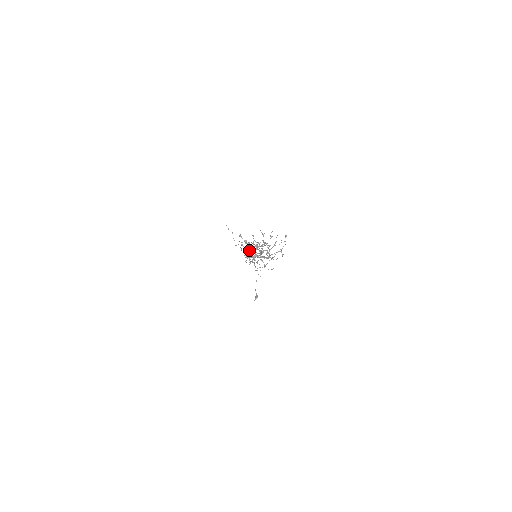
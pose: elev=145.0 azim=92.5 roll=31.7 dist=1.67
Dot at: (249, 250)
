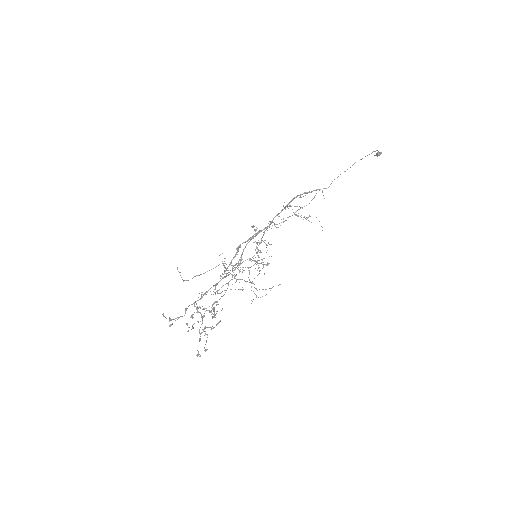
Dot at: (184, 315)
